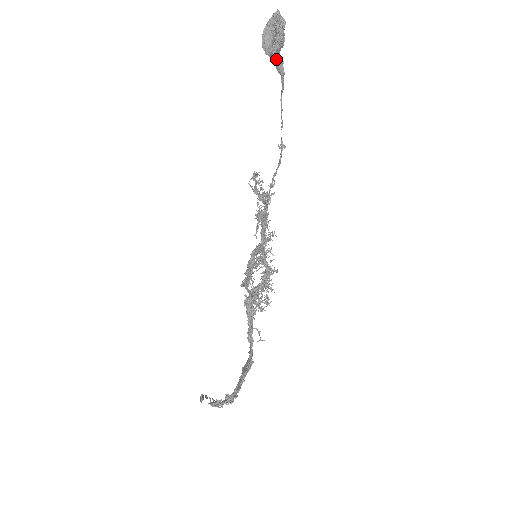
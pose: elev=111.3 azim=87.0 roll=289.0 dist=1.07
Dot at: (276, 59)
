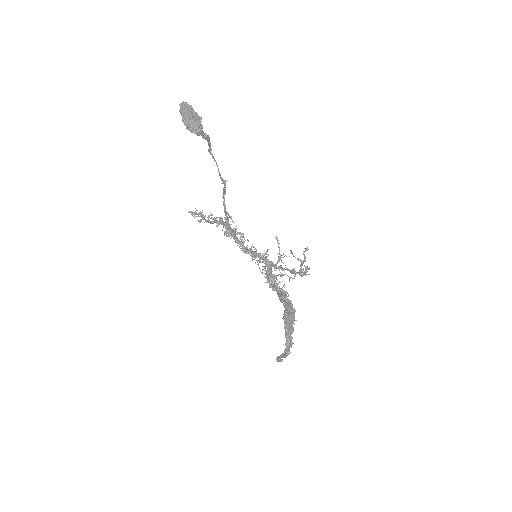
Dot at: (203, 133)
